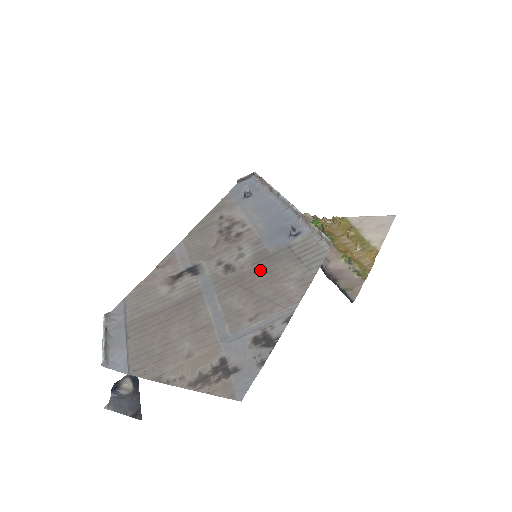
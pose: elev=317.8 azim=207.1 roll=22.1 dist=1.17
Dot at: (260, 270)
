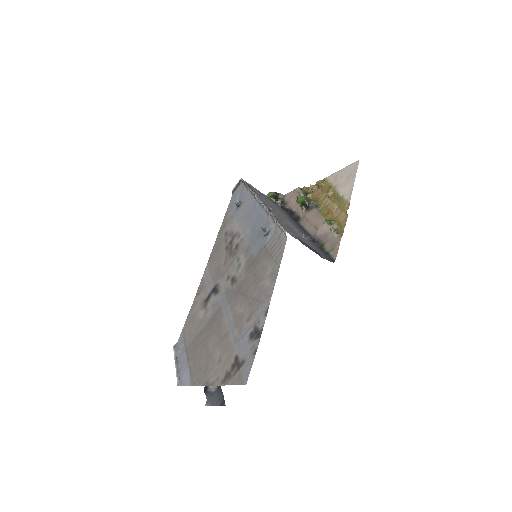
Dot at: (250, 275)
